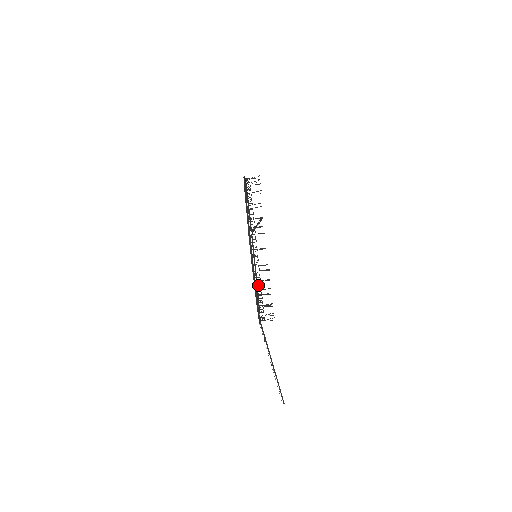
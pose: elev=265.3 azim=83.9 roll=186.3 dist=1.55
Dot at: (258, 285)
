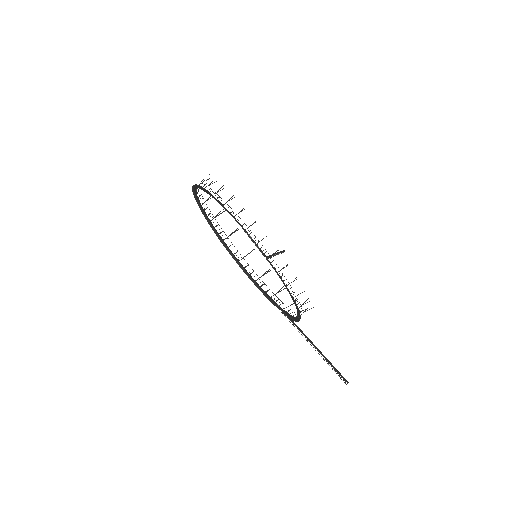
Dot at: (294, 301)
